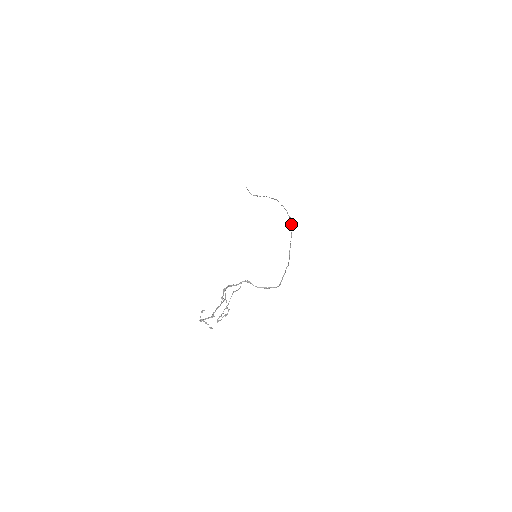
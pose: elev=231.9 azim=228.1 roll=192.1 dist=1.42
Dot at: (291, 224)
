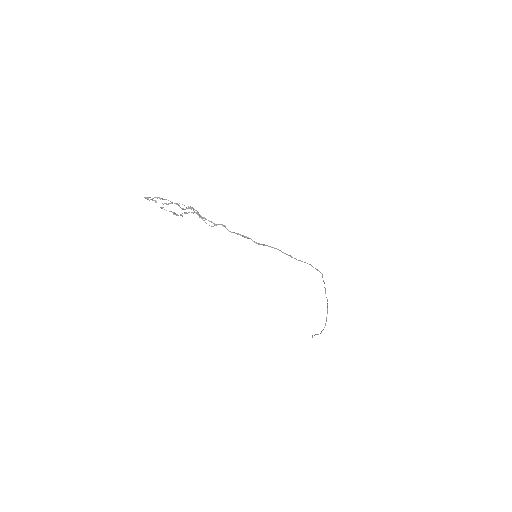
Dot at: (318, 270)
